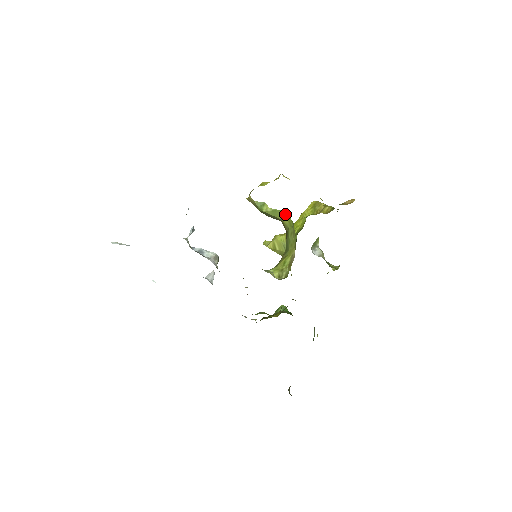
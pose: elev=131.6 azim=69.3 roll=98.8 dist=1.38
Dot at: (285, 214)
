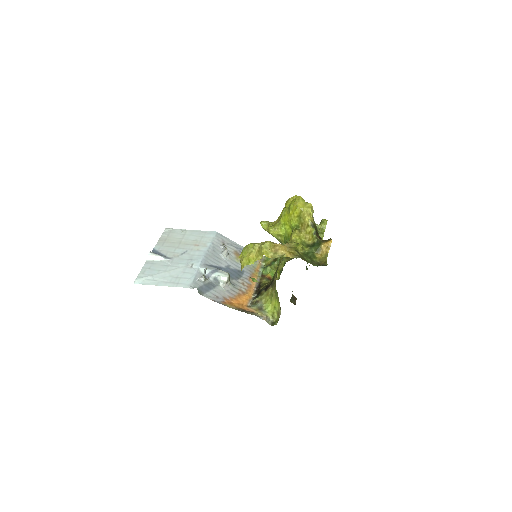
Dot at: occluded
